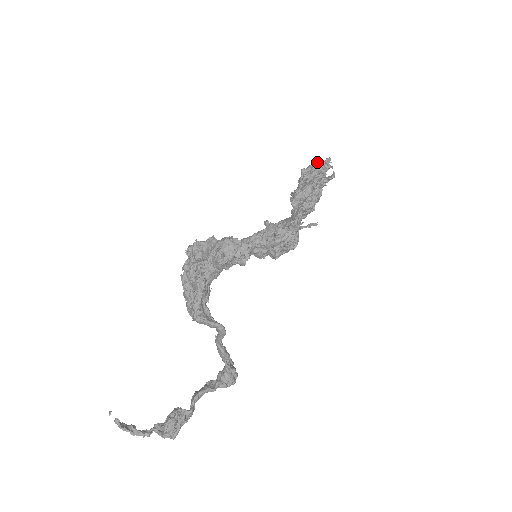
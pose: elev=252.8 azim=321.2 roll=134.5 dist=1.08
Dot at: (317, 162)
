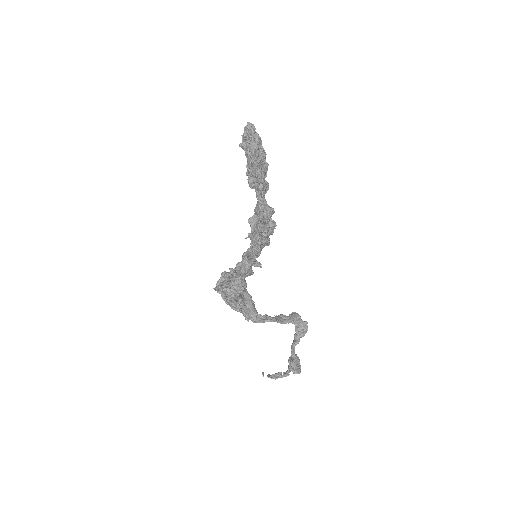
Dot at: occluded
